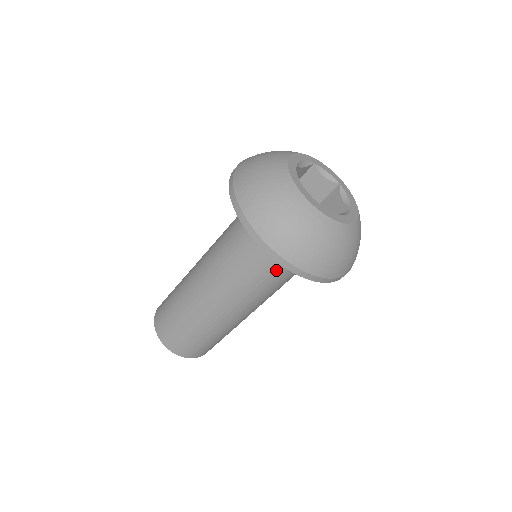
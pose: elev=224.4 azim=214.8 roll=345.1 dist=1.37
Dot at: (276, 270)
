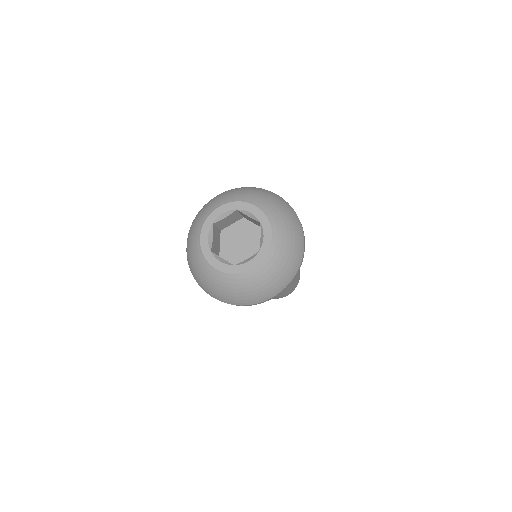
Dot at: occluded
